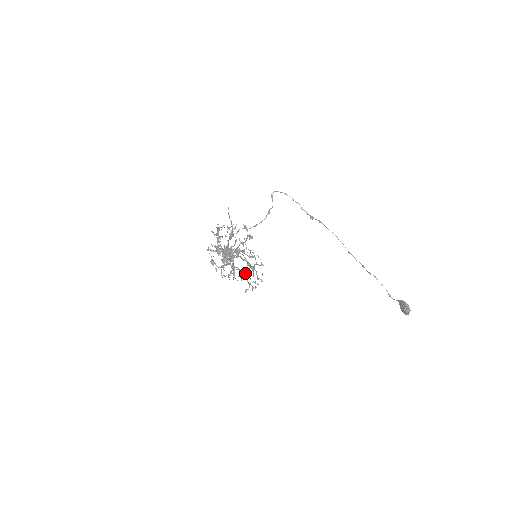
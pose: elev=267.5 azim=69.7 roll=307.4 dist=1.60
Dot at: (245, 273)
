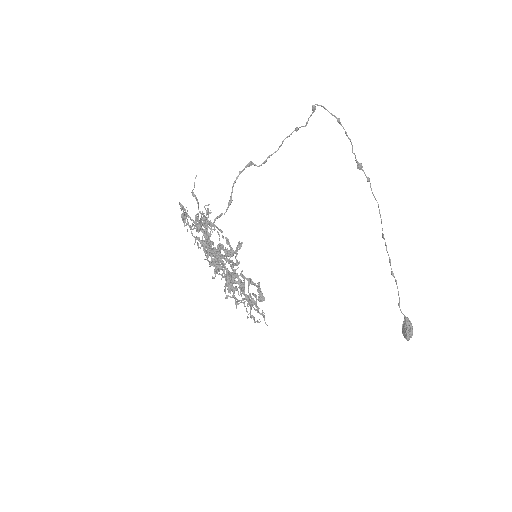
Dot at: (233, 289)
